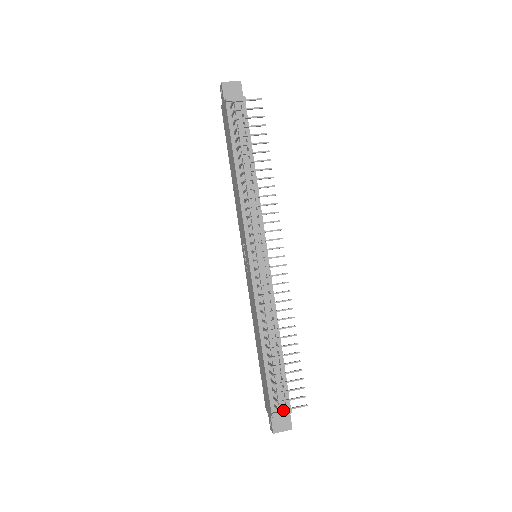
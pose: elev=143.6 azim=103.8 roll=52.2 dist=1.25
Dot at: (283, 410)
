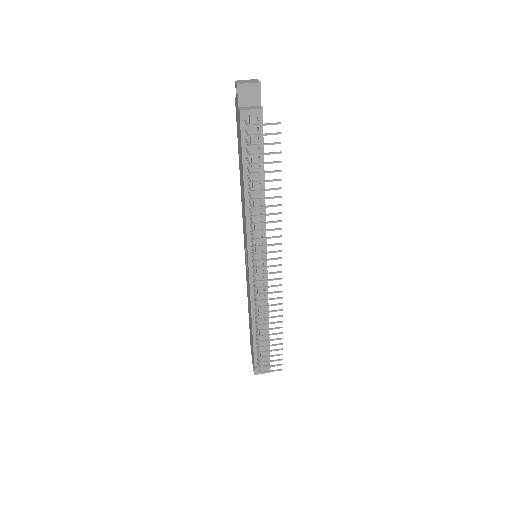
Dot at: (263, 372)
